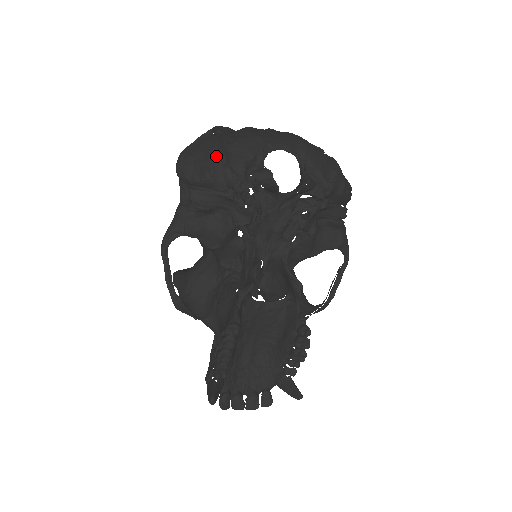
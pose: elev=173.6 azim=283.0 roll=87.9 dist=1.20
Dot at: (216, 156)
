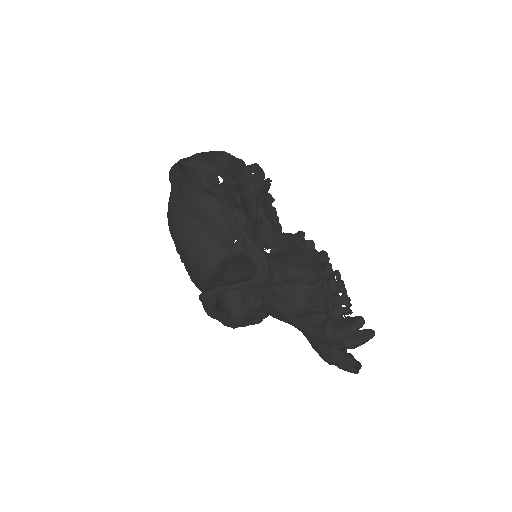
Dot at: (220, 153)
